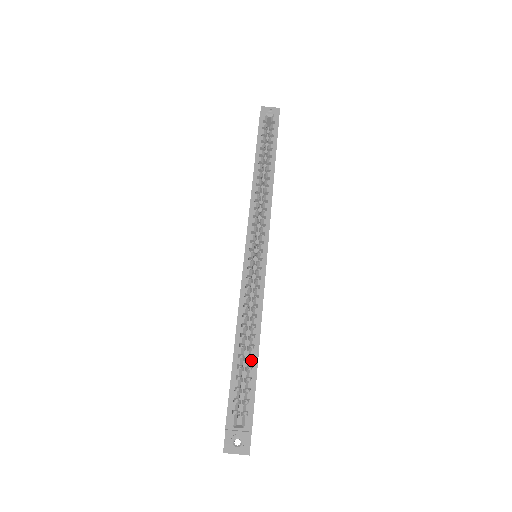
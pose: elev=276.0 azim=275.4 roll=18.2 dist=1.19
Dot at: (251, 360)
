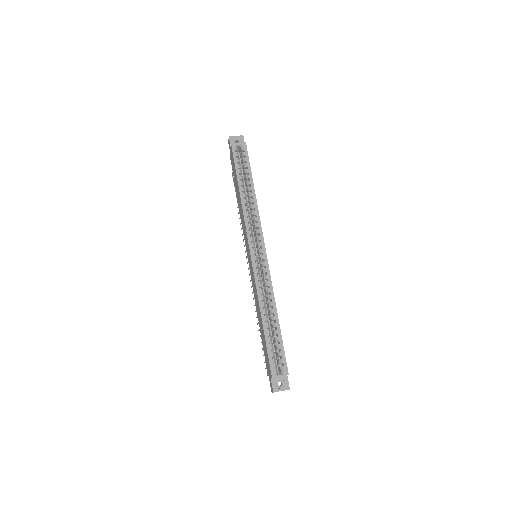
Dot at: (276, 331)
